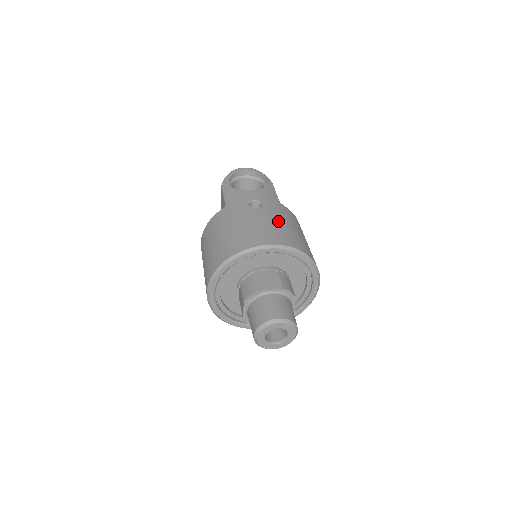
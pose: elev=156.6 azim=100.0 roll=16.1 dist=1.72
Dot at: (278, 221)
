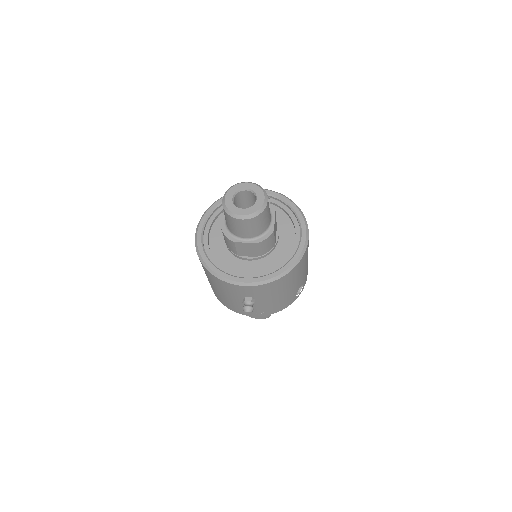
Dot at: occluded
